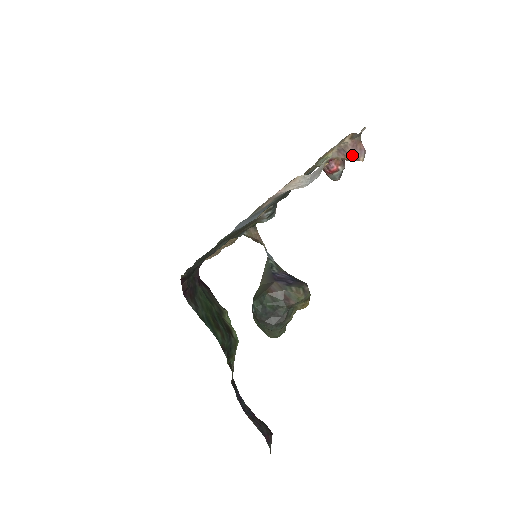
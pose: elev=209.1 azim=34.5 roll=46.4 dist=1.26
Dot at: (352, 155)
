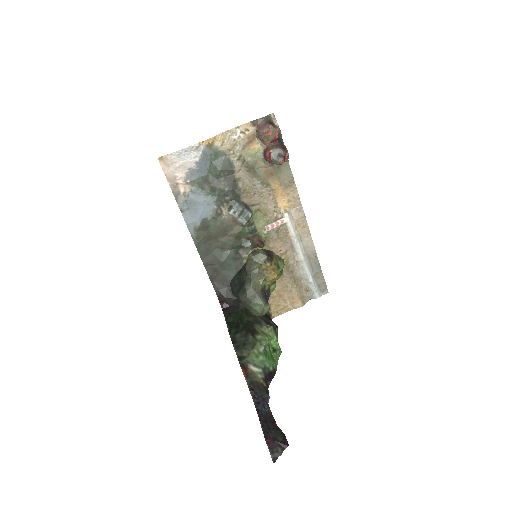
Dot at: (260, 134)
